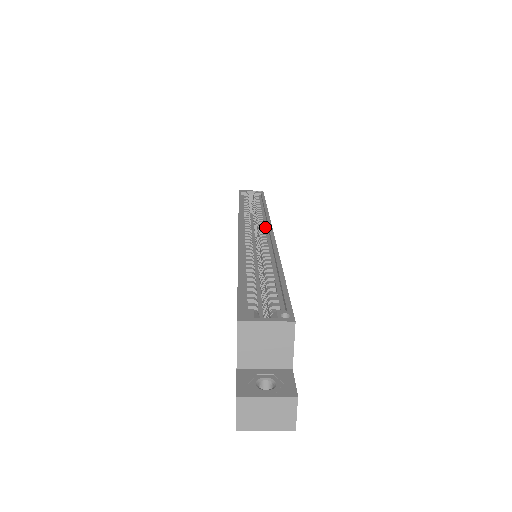
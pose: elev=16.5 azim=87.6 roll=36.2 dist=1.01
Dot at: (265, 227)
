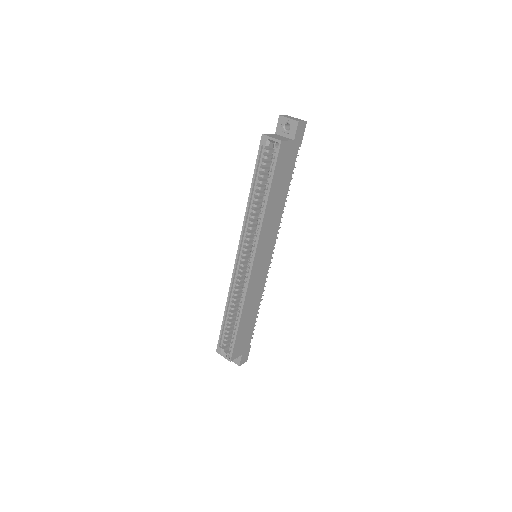
Dot at: (253, 251)
